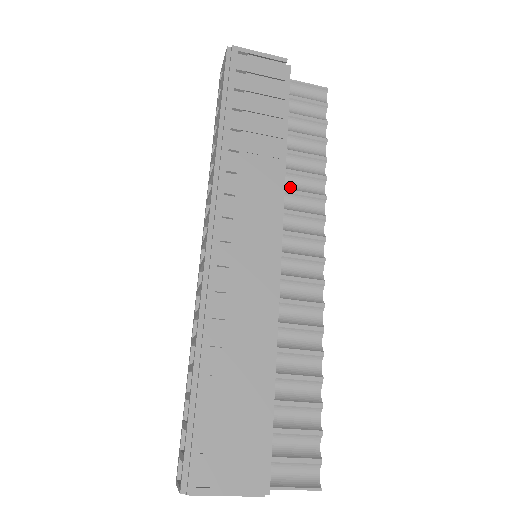
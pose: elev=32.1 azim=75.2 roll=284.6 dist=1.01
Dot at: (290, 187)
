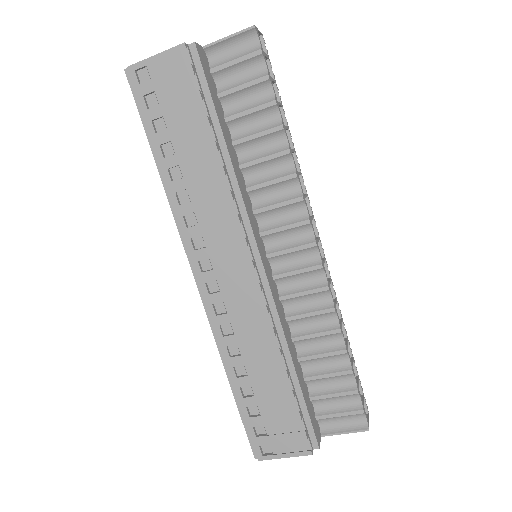
Dot at: (257, 180)
